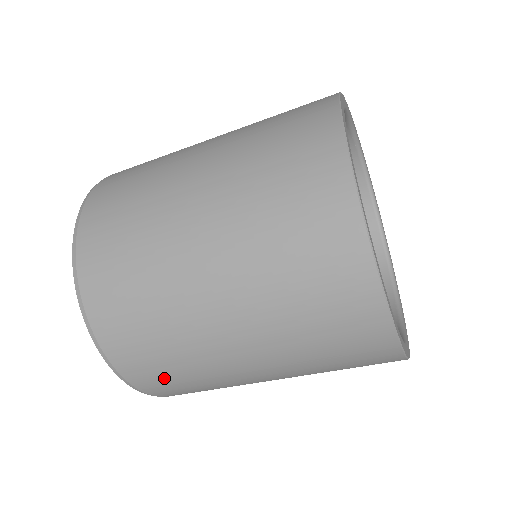
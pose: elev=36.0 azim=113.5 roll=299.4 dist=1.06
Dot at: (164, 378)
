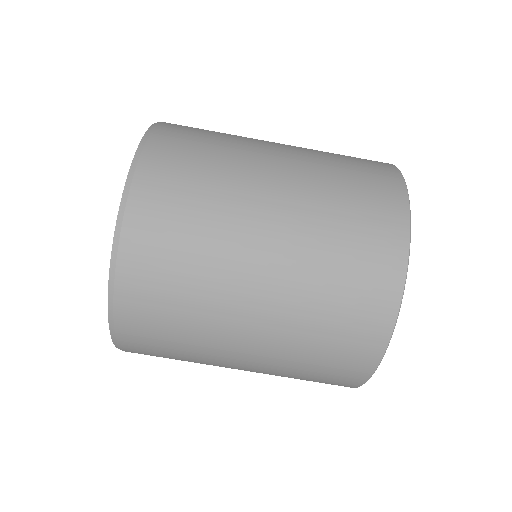
Dot at: (189, 142)
